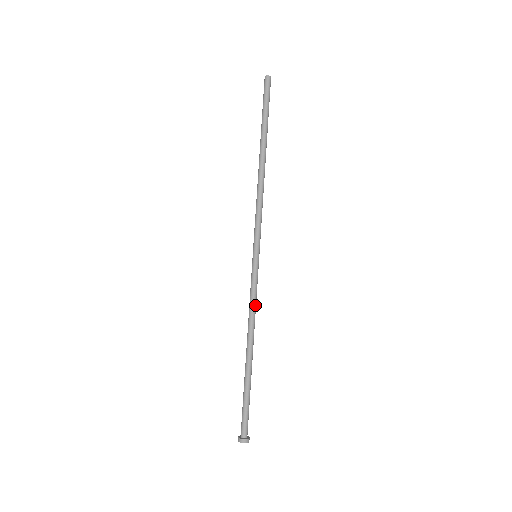
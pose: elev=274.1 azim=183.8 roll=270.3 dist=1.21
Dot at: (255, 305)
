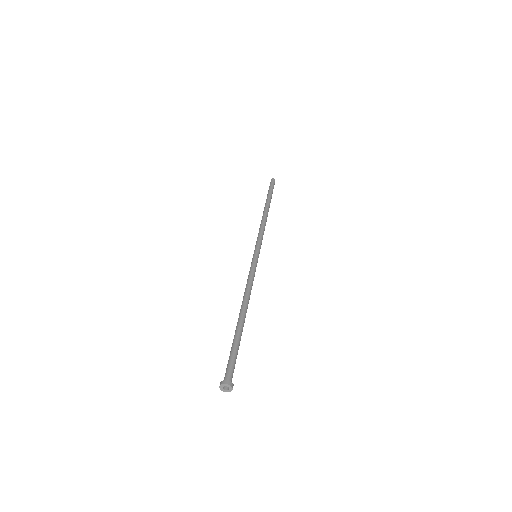
Dot at: (252, 282)
